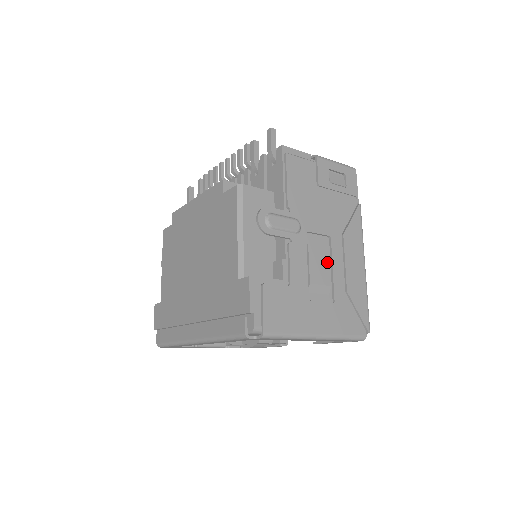
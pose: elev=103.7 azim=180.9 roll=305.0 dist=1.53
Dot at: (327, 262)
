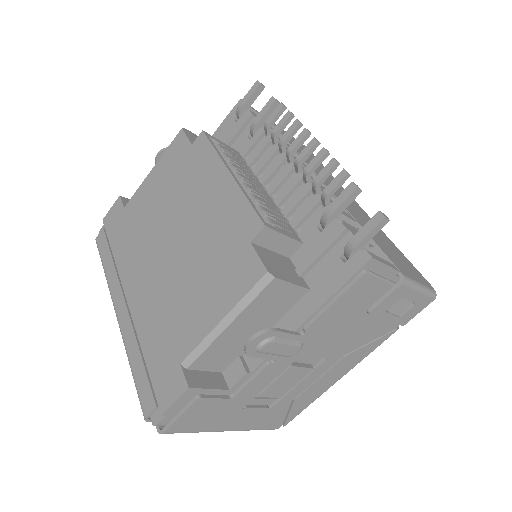
Dot at: (298, 380)
